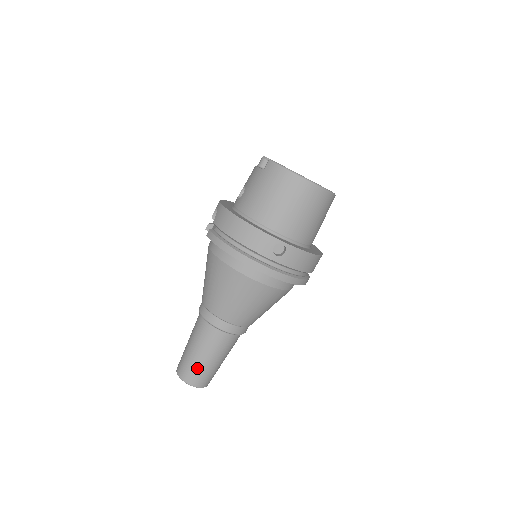
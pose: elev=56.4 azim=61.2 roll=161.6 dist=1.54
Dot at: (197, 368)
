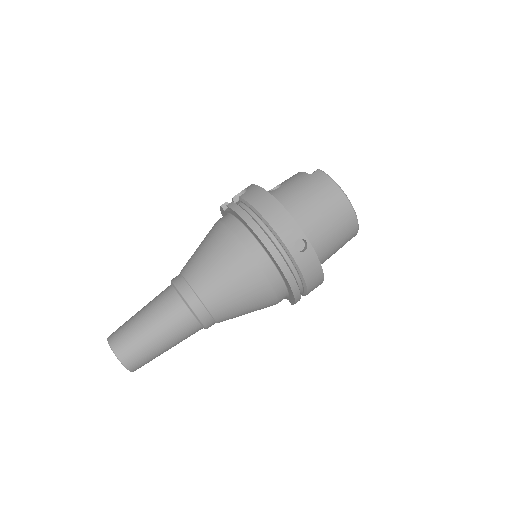
Dot at: (138, 341)
